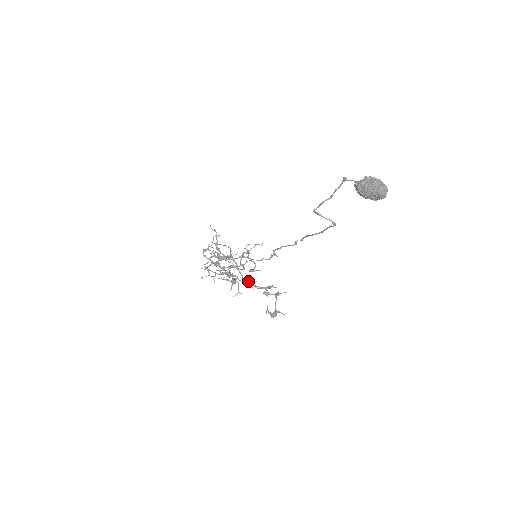
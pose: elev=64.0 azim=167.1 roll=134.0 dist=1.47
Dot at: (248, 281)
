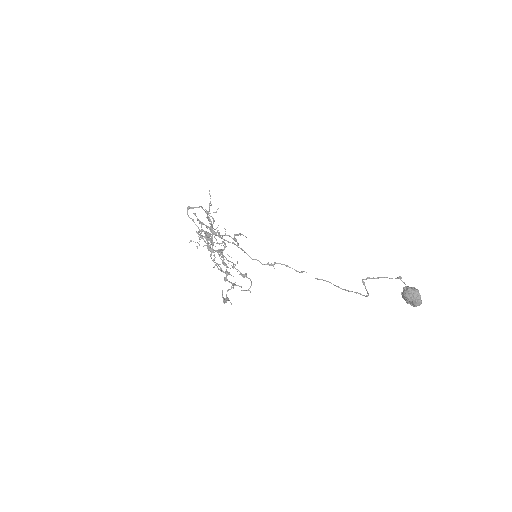
Dot at: (226, 265)
